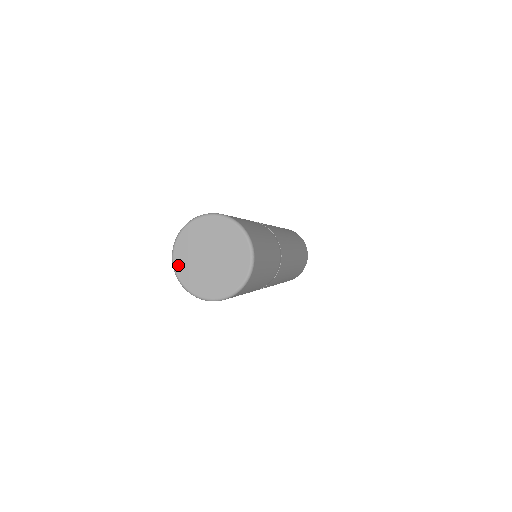
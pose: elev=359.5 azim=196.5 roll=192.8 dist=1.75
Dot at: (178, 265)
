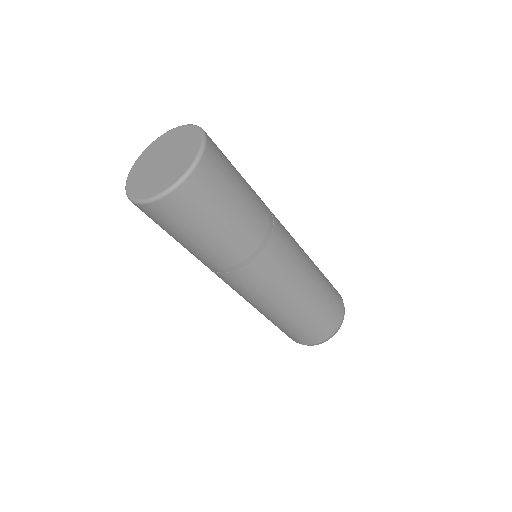
Dot at: (144, 195)
